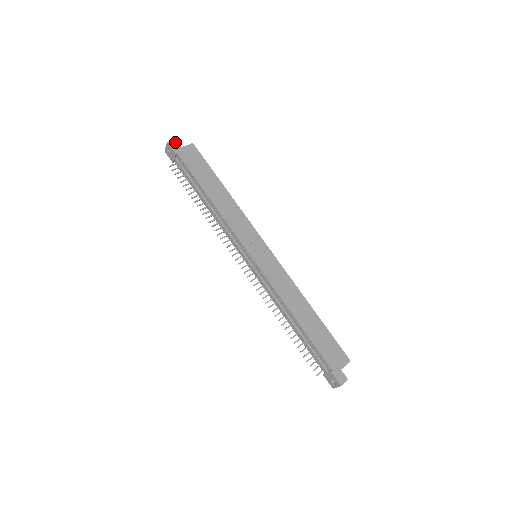
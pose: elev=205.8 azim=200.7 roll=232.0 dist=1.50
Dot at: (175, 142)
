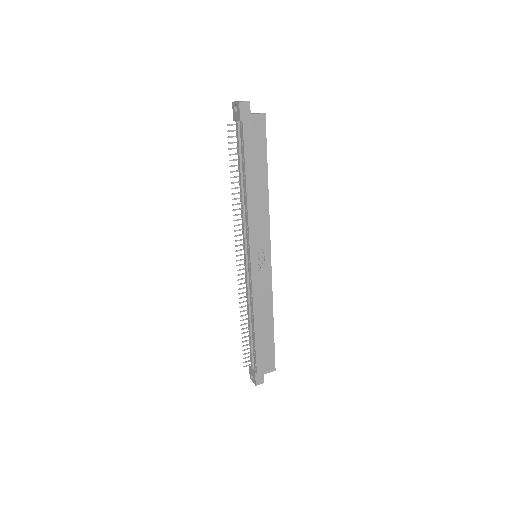
Dot at: (247, 105)
